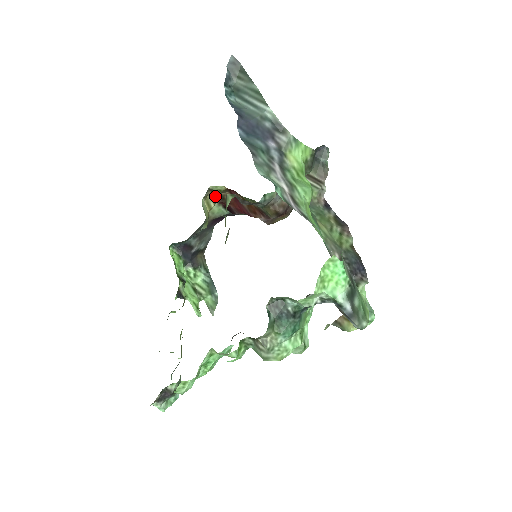
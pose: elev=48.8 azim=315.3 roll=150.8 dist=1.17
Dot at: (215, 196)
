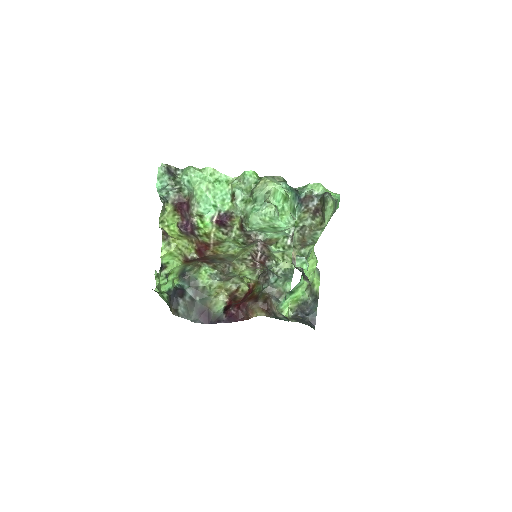
Dot at: (233, 295)
